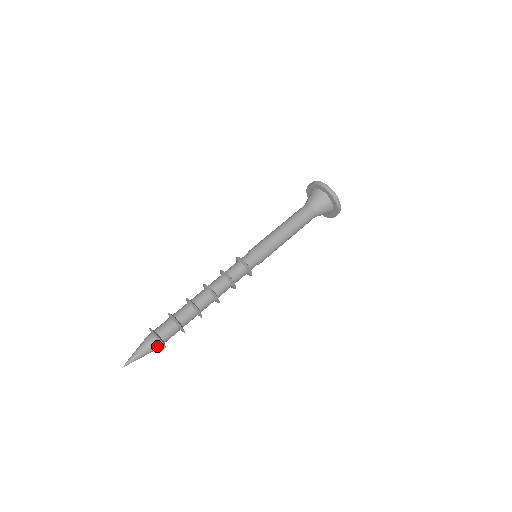
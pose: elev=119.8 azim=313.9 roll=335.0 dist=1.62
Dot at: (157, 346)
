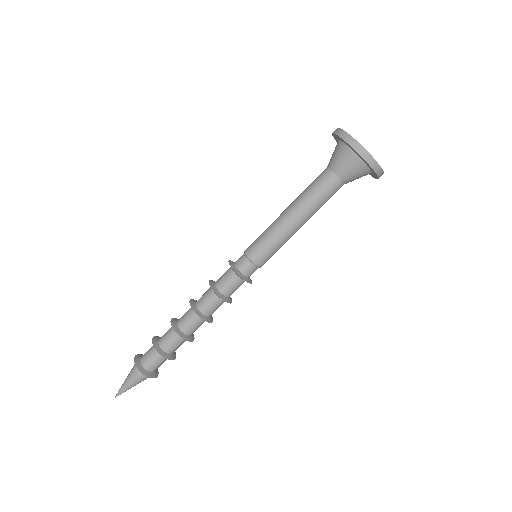
Dot at: occluded
